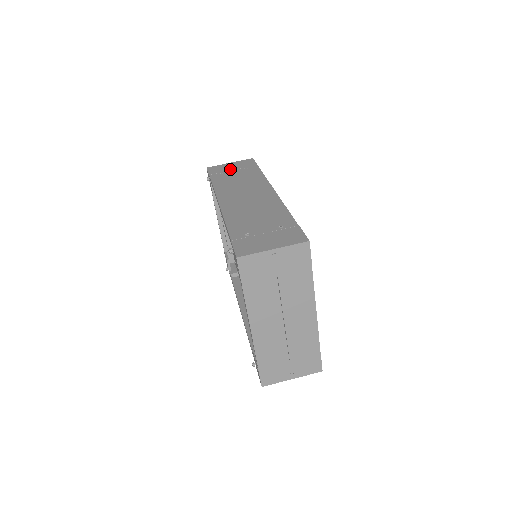
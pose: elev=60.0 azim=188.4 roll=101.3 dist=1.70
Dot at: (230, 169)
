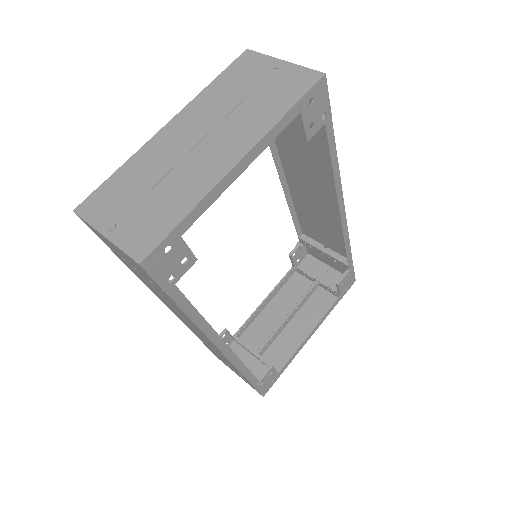
Dot at: occluded
